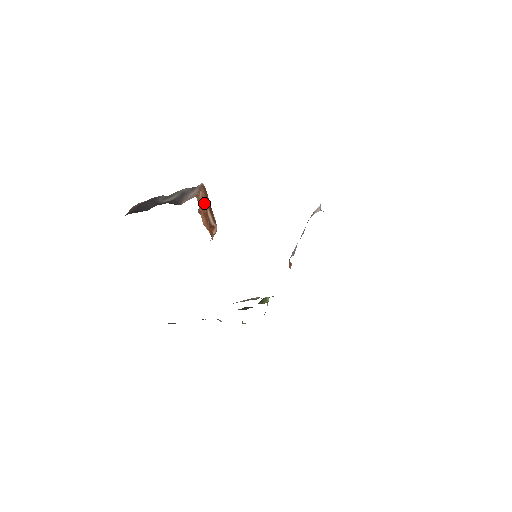
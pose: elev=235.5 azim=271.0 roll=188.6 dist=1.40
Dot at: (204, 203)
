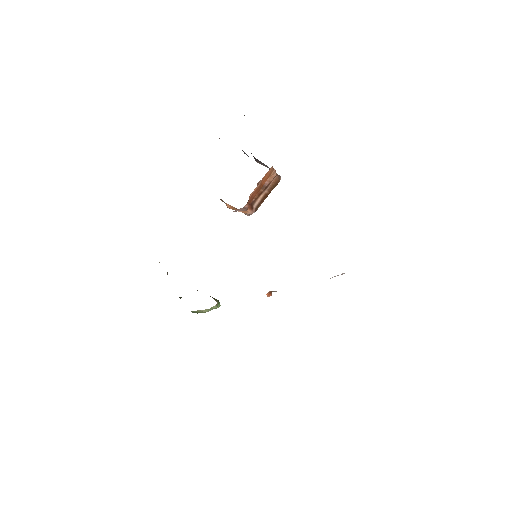
Dot at: (268, 185)
